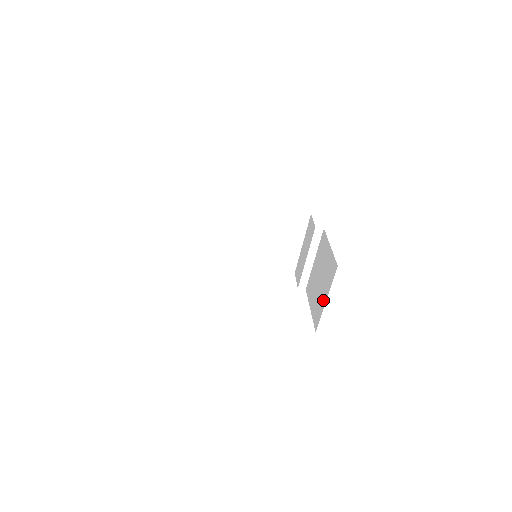
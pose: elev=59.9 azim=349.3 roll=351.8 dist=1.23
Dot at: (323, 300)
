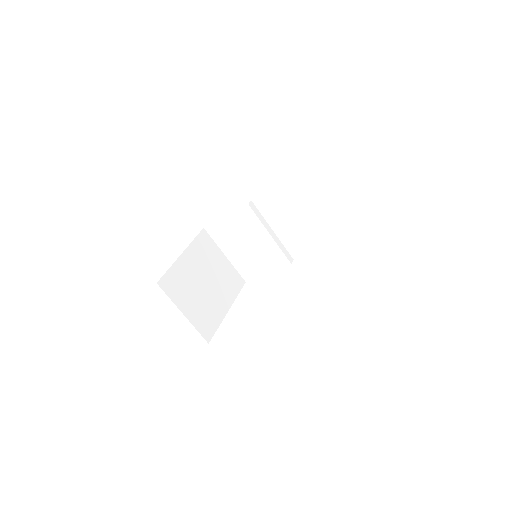
Dot at: occluded
